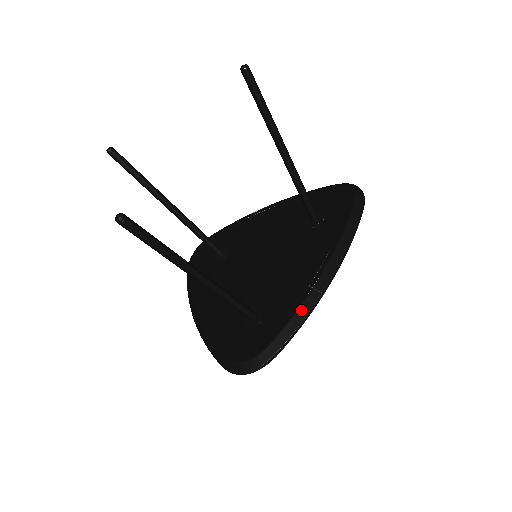
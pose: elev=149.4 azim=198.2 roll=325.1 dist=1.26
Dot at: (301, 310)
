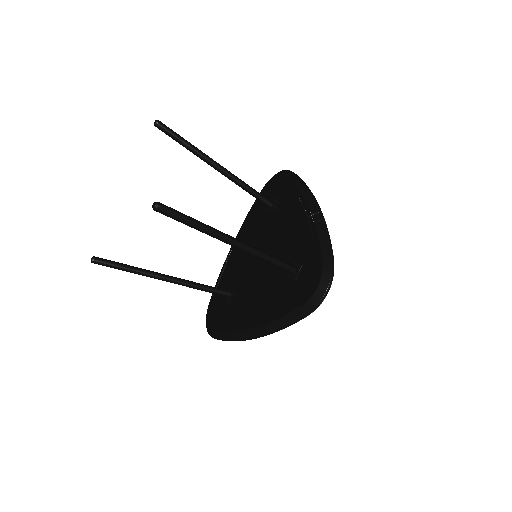
Dot at: (319, 228)
